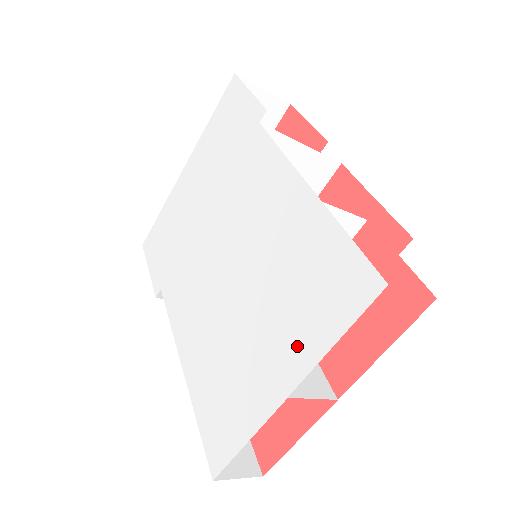
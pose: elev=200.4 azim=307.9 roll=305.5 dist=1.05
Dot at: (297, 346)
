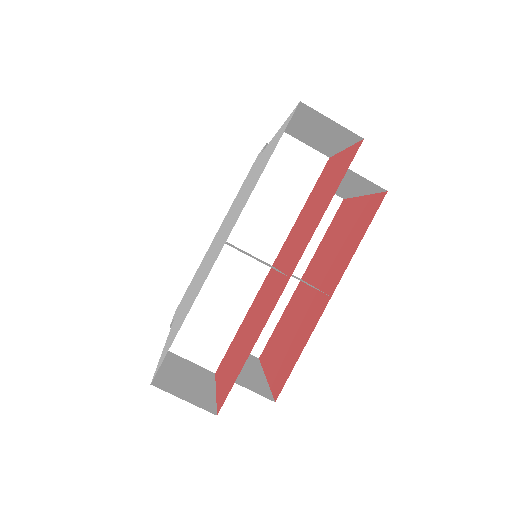
Dot at: (242, 207)
